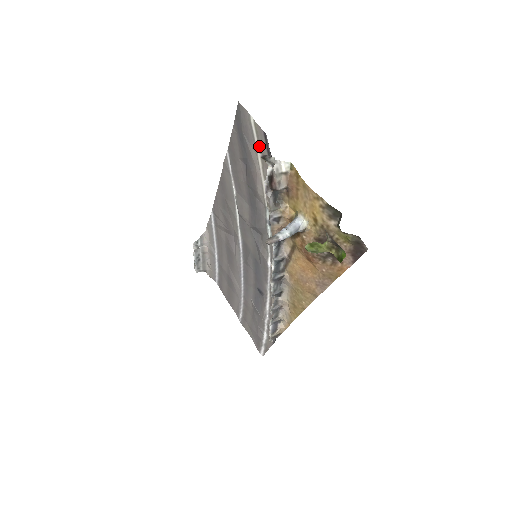
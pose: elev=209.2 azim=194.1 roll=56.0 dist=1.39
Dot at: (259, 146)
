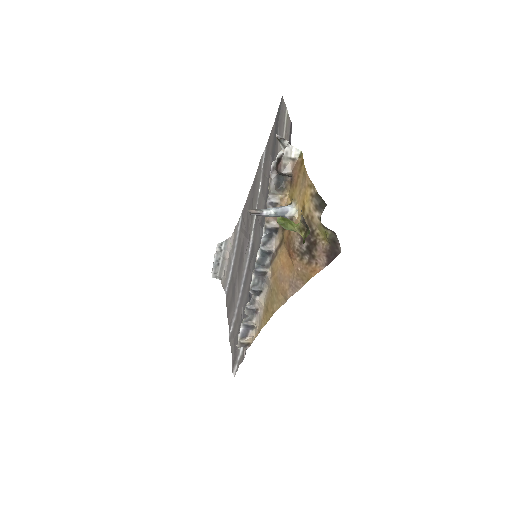
Dot at: (285, 137)
